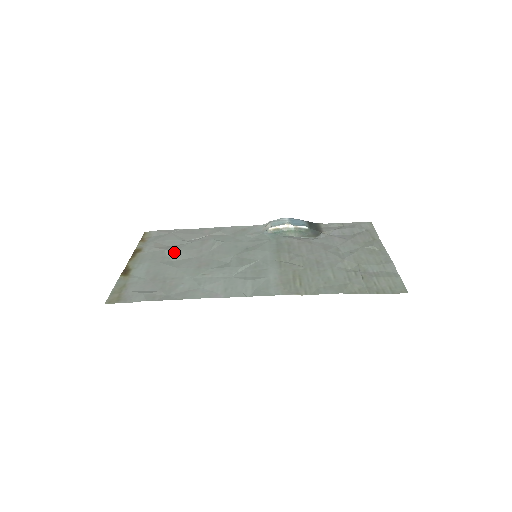
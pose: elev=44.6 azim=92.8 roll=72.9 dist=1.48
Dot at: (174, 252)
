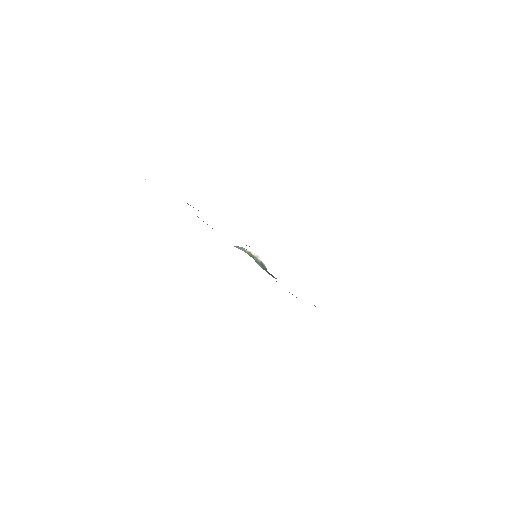
Dot at: occluded
